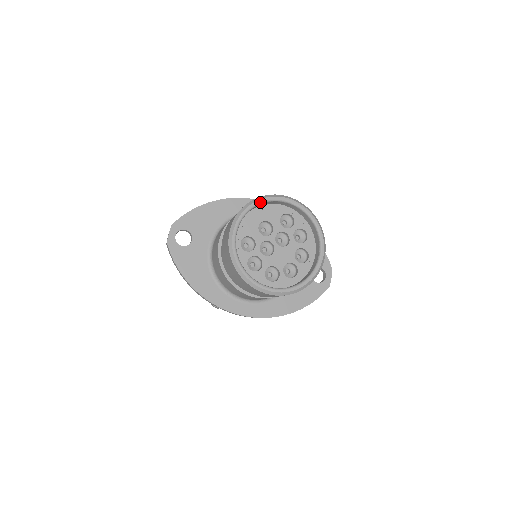
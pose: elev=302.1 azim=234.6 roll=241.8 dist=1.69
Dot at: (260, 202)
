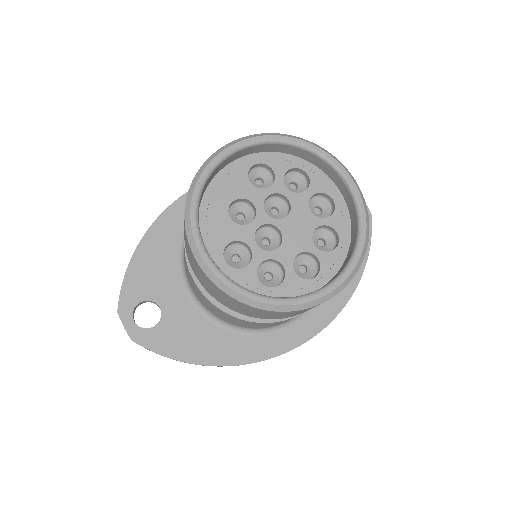
Dot at: (202, 182)
